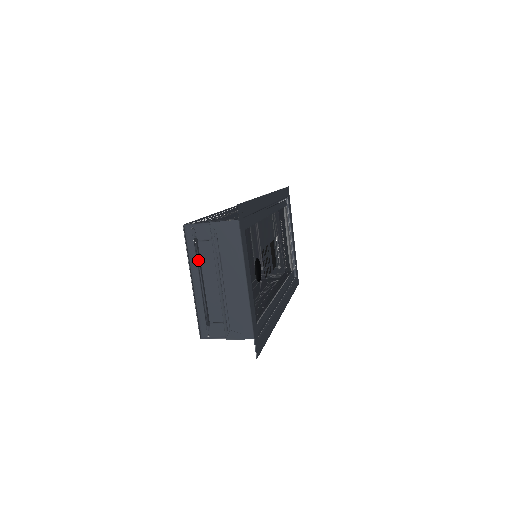
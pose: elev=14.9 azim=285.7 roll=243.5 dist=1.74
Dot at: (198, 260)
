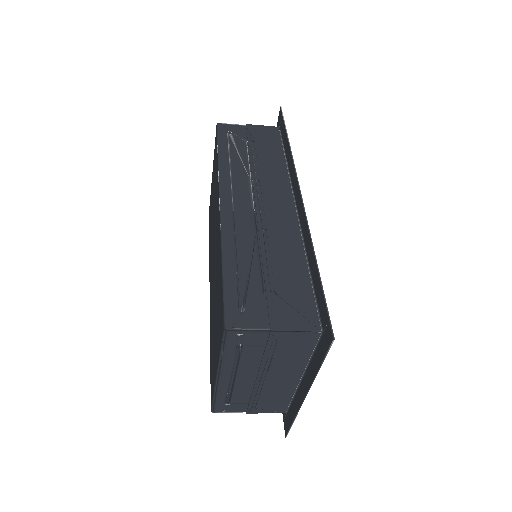
Dot at: (236, 361)
